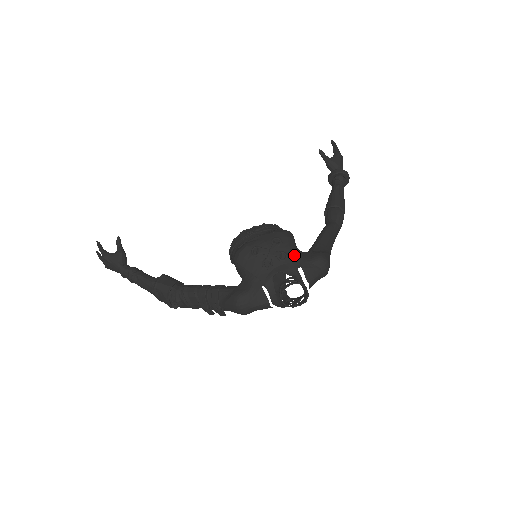
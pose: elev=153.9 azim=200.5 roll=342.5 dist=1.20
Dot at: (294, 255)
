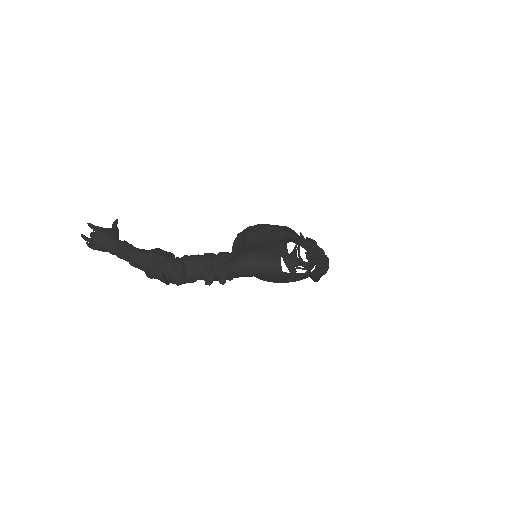
Dot at: (302, 240)
